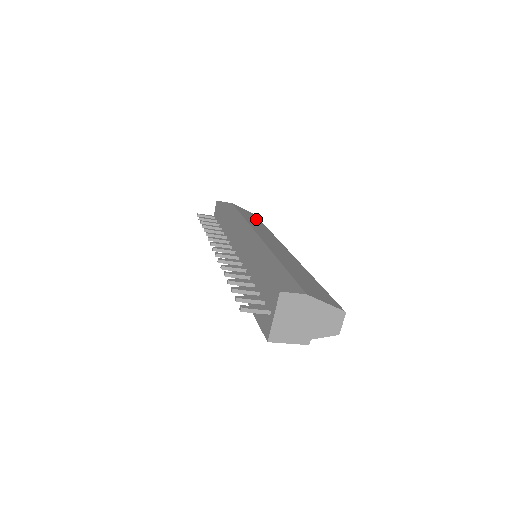
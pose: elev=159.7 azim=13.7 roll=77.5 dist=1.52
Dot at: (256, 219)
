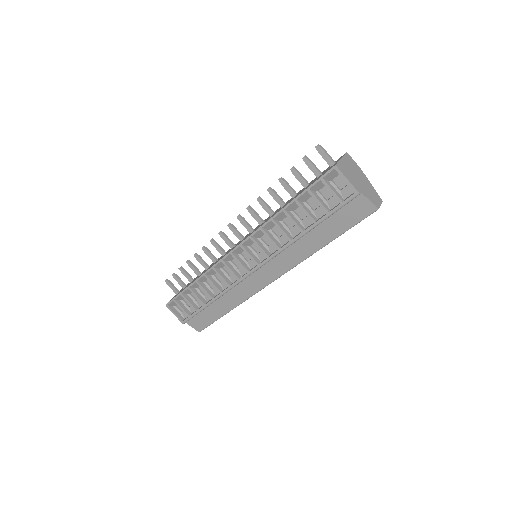
Dot at: occluded
